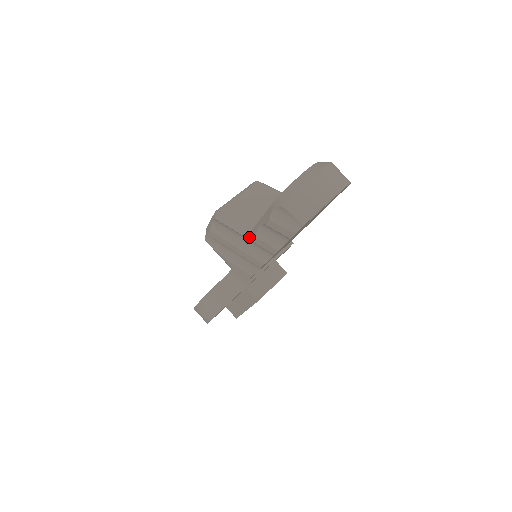
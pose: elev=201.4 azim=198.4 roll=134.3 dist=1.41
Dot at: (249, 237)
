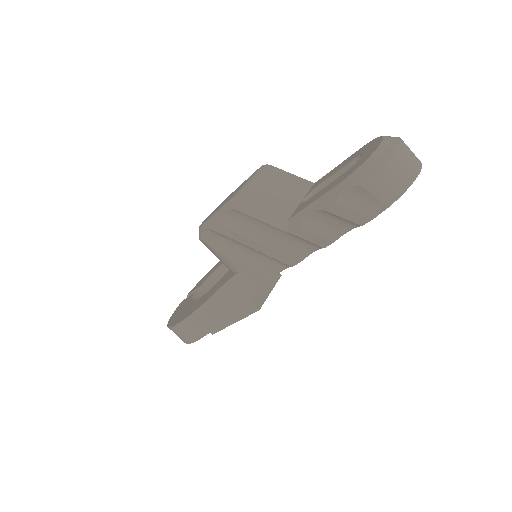
Dot at: (285, 229)
